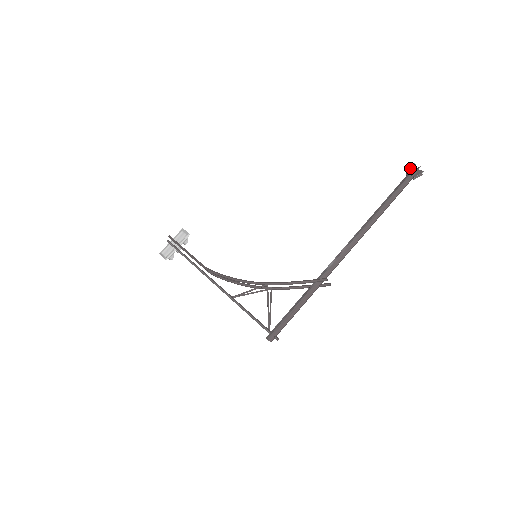
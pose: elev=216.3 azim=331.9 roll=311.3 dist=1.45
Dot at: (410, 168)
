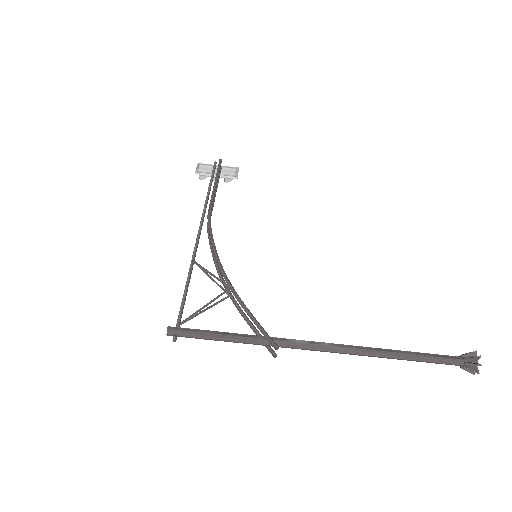
Dot at: (471, 355)
